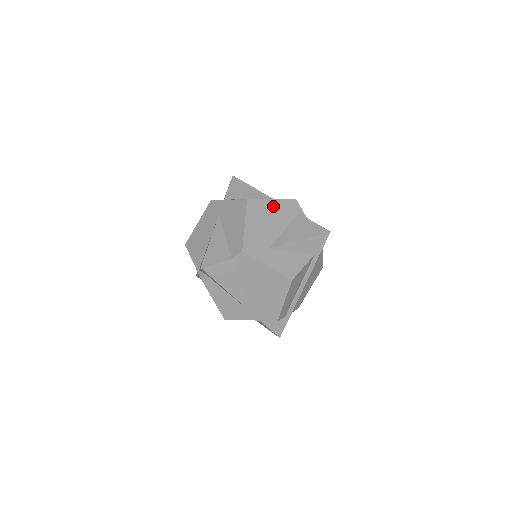
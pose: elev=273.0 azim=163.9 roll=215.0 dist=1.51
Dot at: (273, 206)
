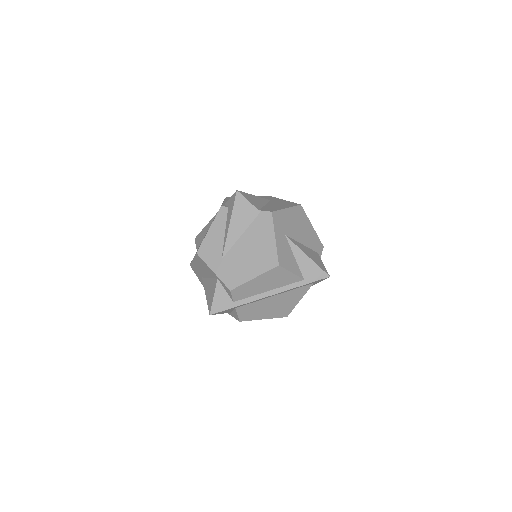
Dot at: (309, 228)
